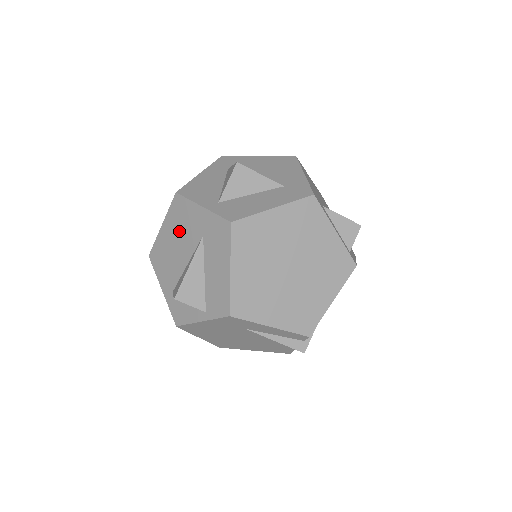
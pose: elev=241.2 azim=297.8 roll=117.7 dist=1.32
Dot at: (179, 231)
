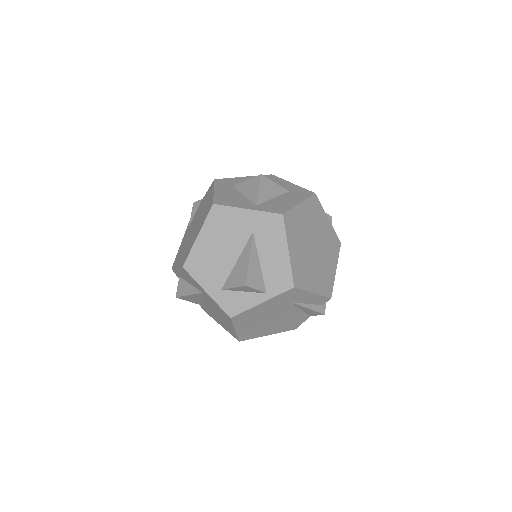
Dot at: (222, 235)
